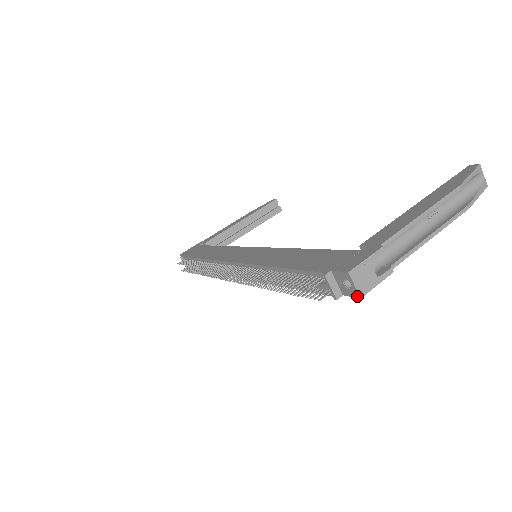
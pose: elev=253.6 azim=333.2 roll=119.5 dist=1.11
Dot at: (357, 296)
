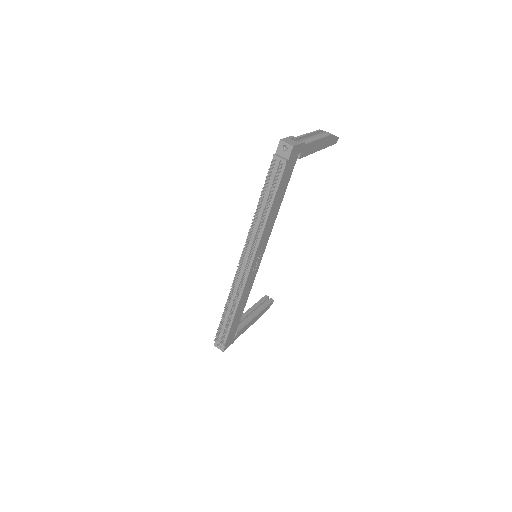
Dot at: (291, 148)
